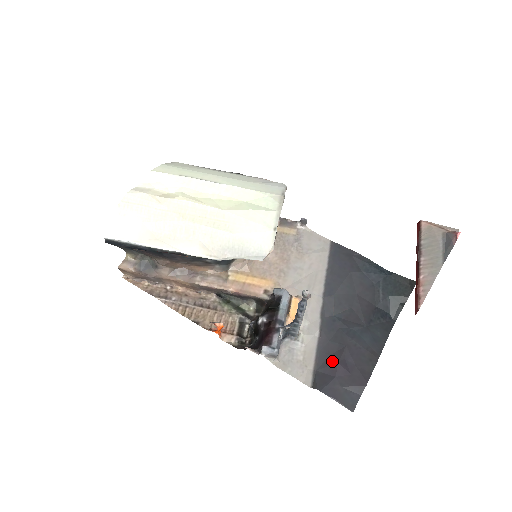
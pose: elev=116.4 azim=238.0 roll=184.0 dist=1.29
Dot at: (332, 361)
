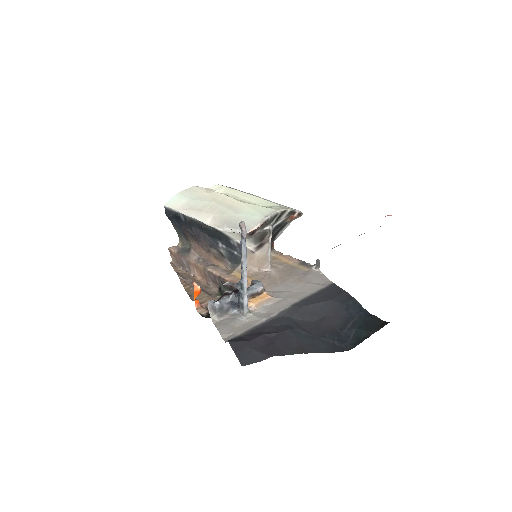
Dot at: (258, 333)
